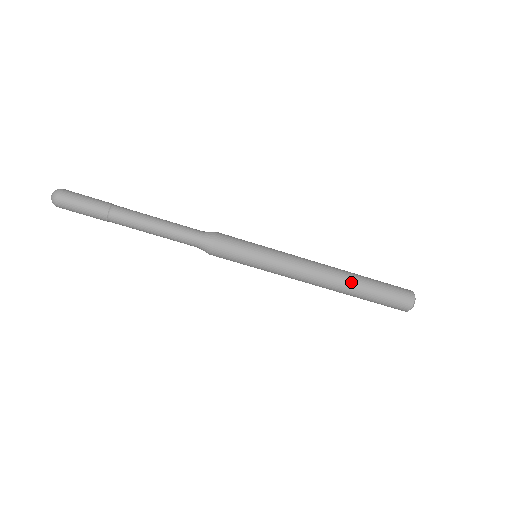
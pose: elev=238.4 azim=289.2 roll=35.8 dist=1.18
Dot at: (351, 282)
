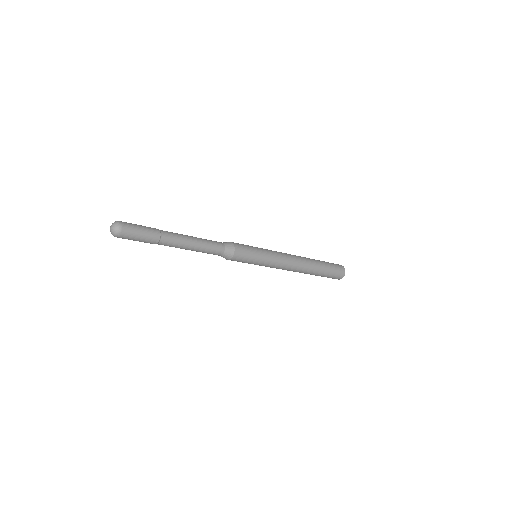
Dot at: (313, 266)
